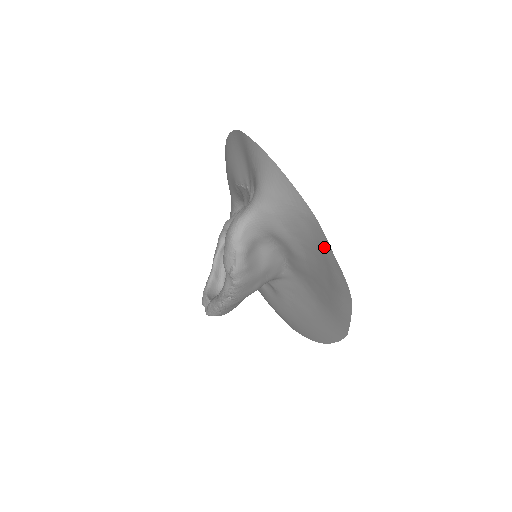
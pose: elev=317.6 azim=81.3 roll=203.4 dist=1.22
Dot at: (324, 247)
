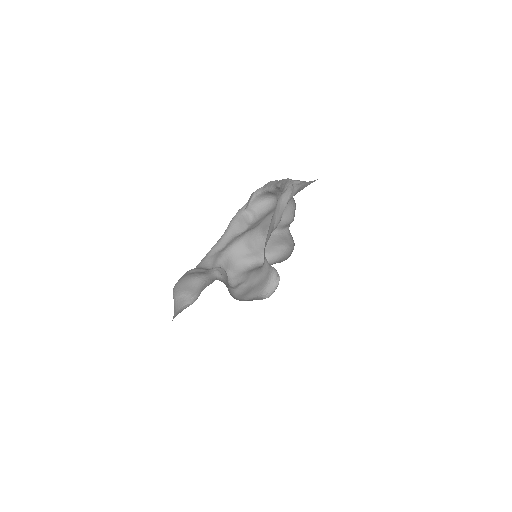
Dot at: occluded
